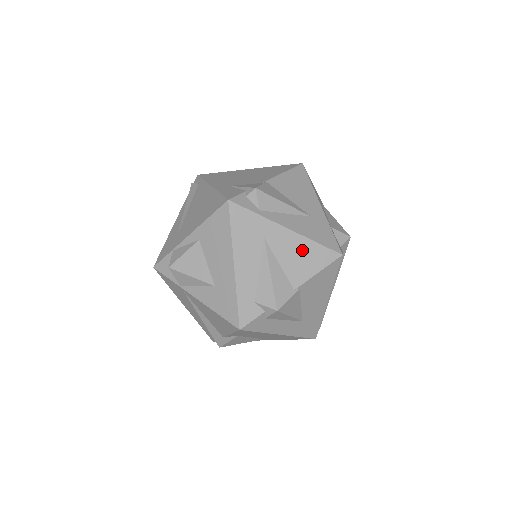
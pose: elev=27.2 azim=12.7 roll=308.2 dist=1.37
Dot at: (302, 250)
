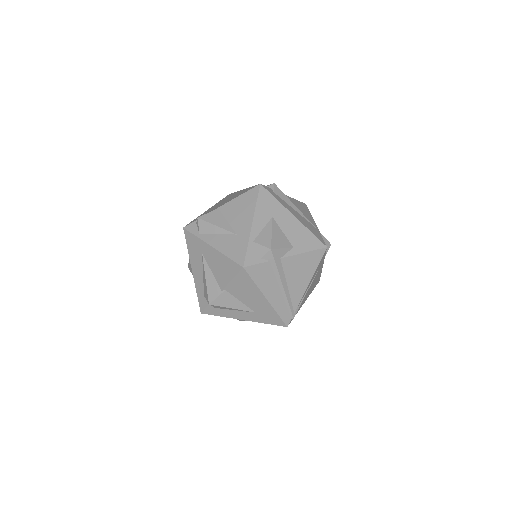
Dot at: (221, 262)
